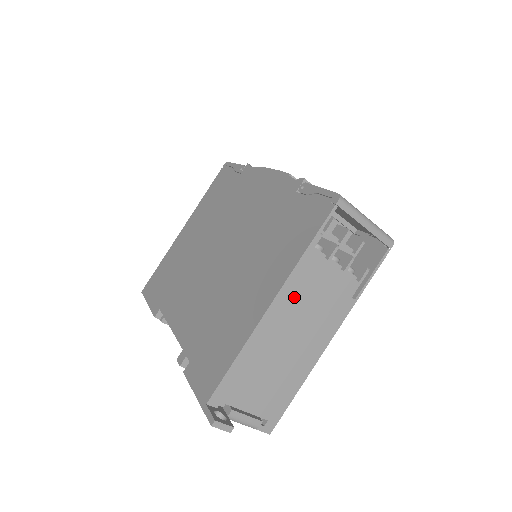
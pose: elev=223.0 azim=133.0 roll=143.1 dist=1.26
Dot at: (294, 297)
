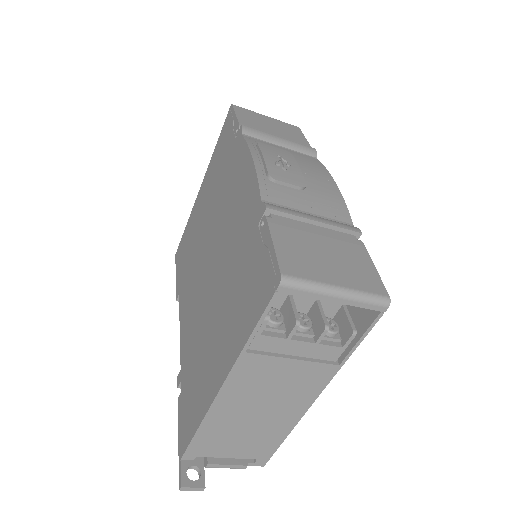
Dot at: (249, 379)
